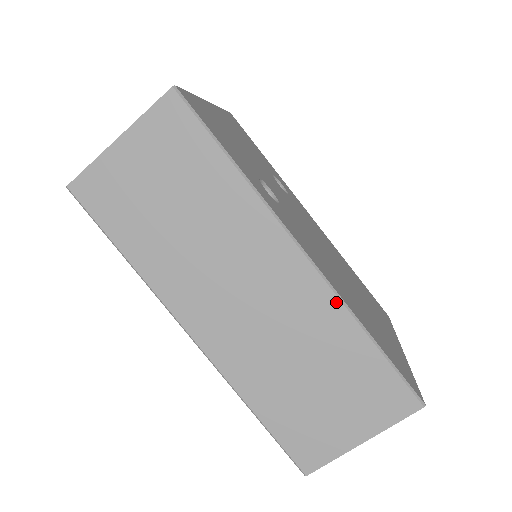
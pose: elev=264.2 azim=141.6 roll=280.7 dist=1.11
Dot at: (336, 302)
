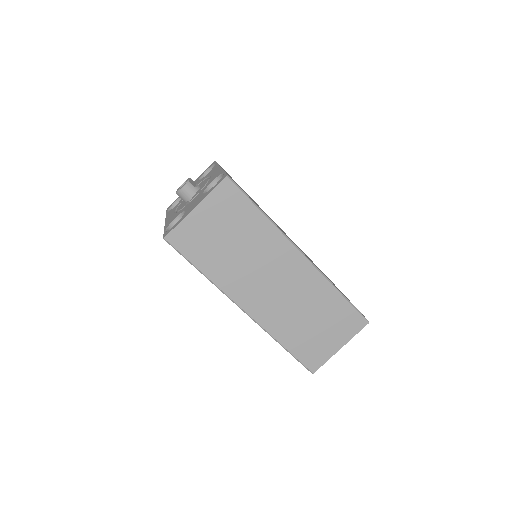
Dot at: (322, 278)
